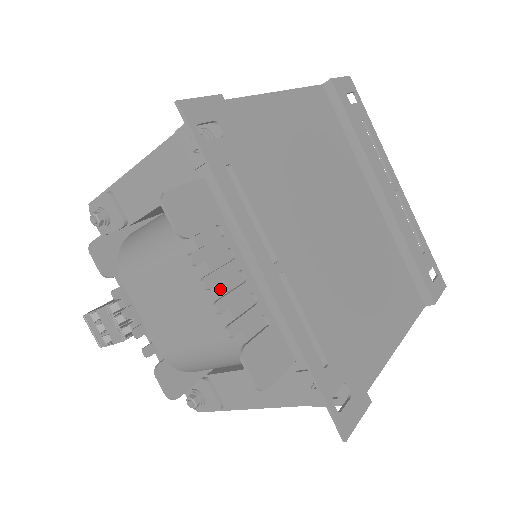
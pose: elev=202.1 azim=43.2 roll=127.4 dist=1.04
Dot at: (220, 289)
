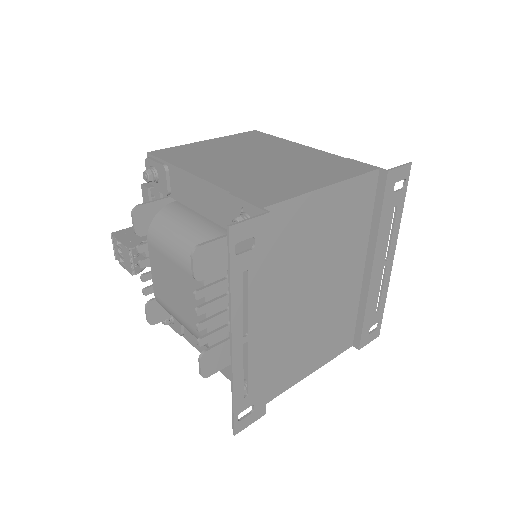
Dot at: (207, 313)
